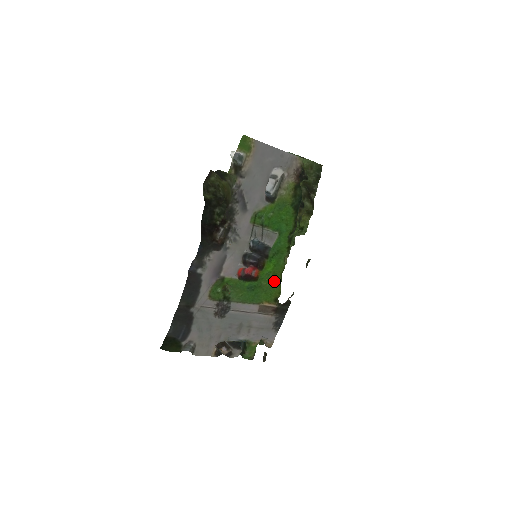
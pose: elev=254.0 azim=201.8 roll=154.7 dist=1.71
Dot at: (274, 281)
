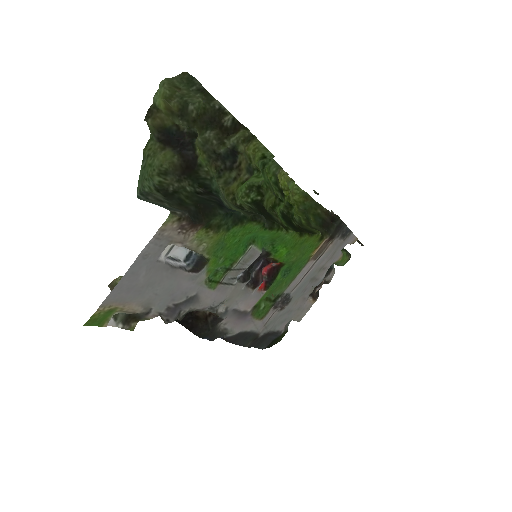
Dot at: (301, 245)
